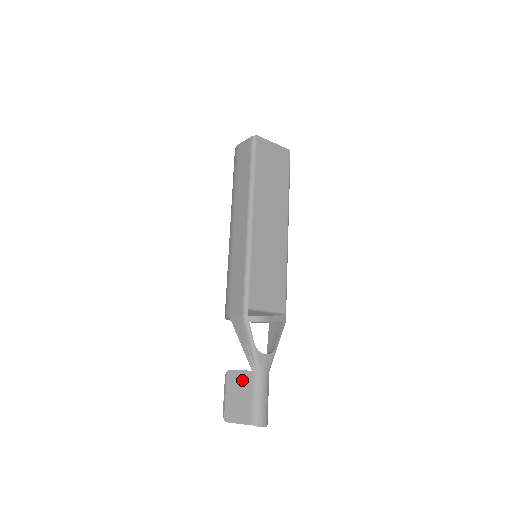
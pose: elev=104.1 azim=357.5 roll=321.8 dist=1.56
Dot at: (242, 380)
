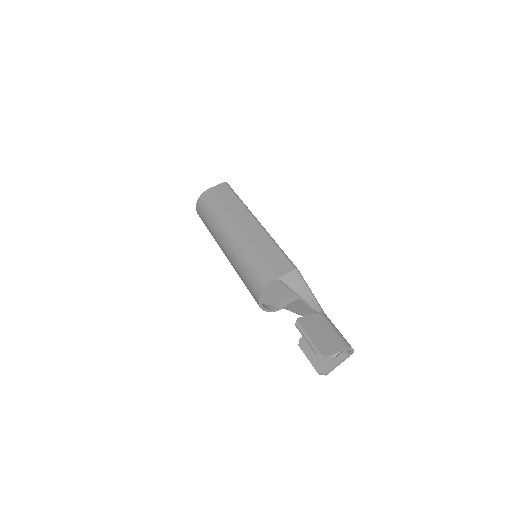
Dot at: (316, 321)
